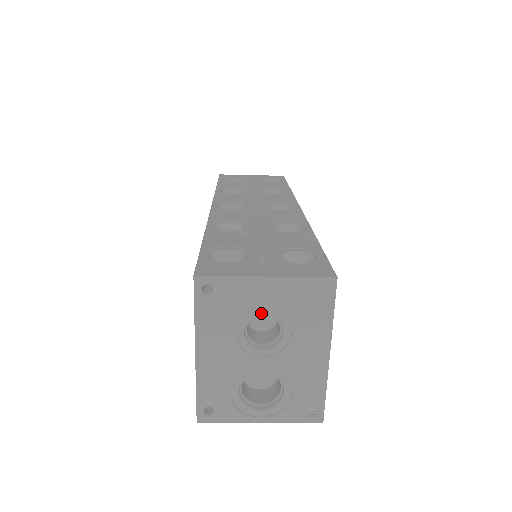
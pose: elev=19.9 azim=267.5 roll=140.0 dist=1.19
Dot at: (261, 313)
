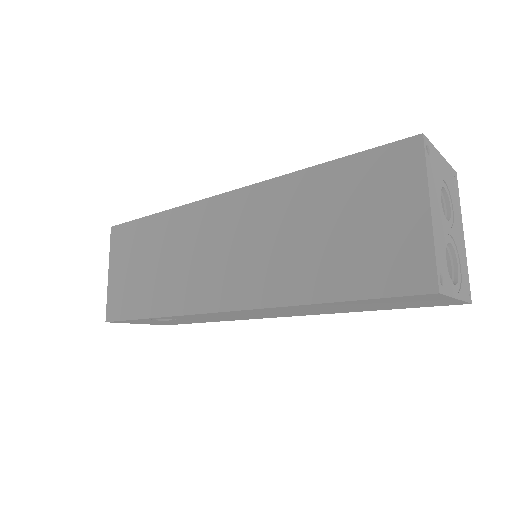
Dot at: (443, 186)
